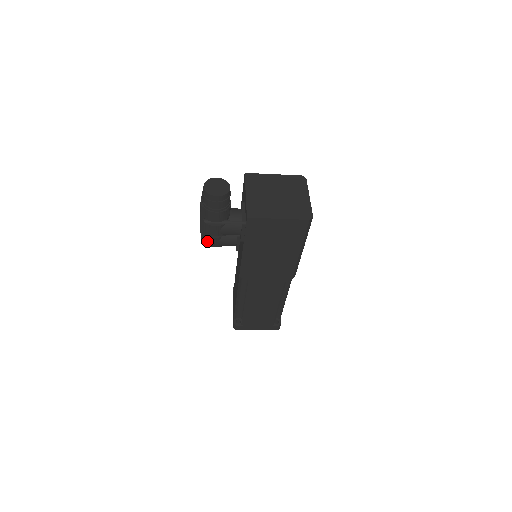
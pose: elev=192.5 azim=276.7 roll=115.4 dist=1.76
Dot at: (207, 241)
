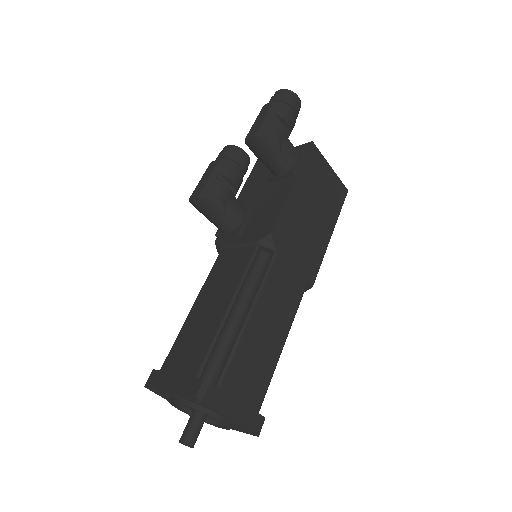
Dot at: (217, 189)
